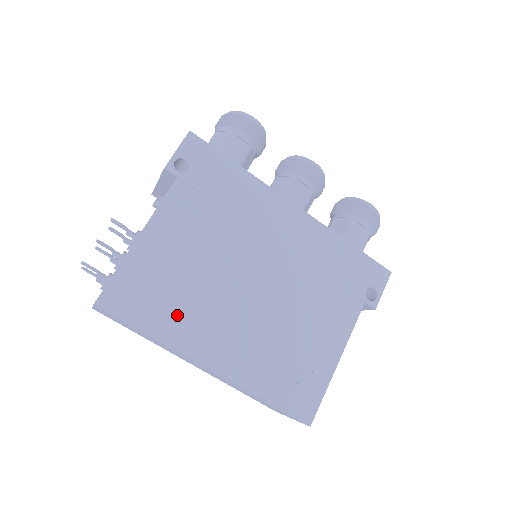
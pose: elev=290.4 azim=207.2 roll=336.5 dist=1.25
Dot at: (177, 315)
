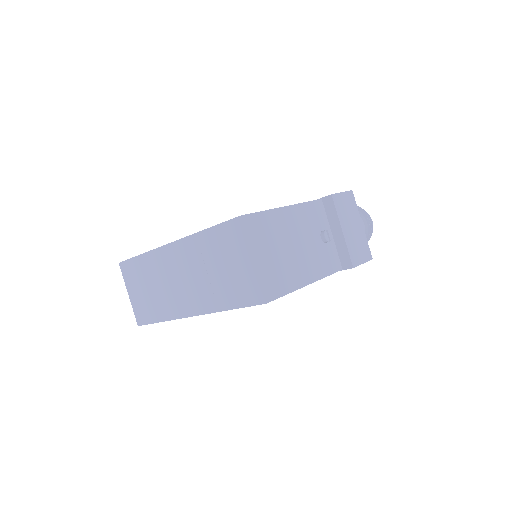
Dot at: occluded
